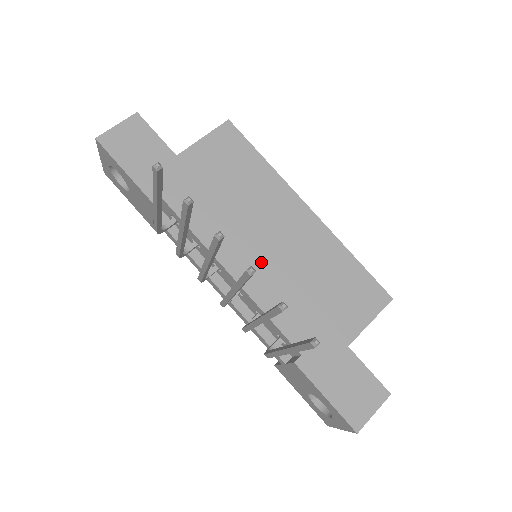
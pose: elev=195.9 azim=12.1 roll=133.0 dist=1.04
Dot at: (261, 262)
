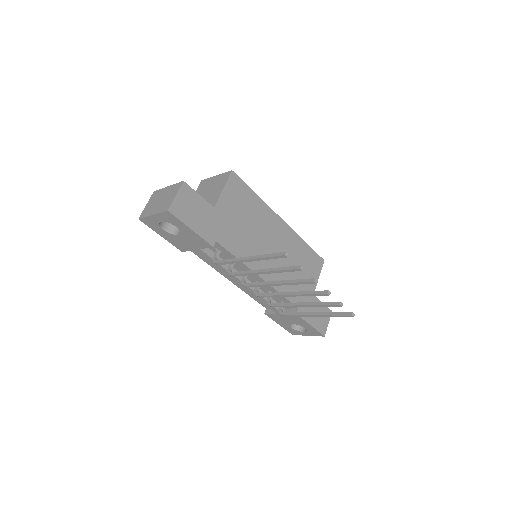
Dot at: (271, 263)
